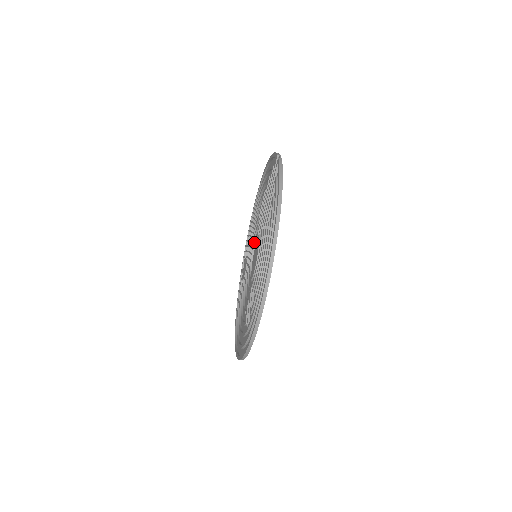
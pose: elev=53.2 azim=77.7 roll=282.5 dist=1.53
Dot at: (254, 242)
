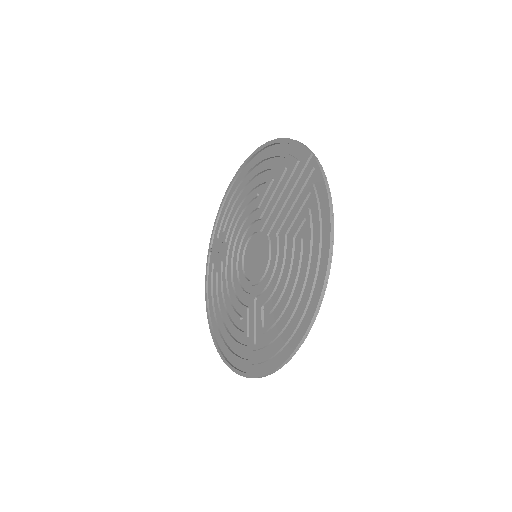
Dot at: (250, 236)
